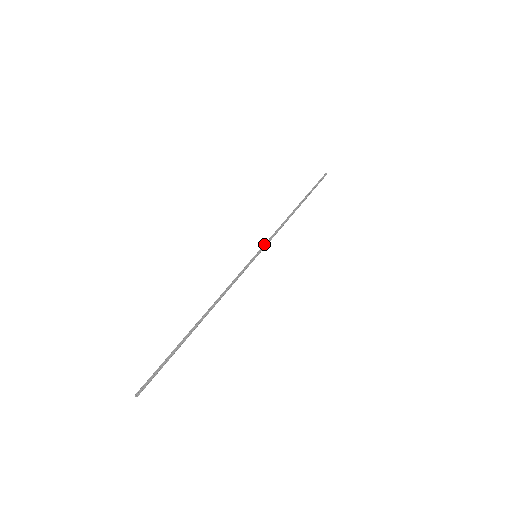
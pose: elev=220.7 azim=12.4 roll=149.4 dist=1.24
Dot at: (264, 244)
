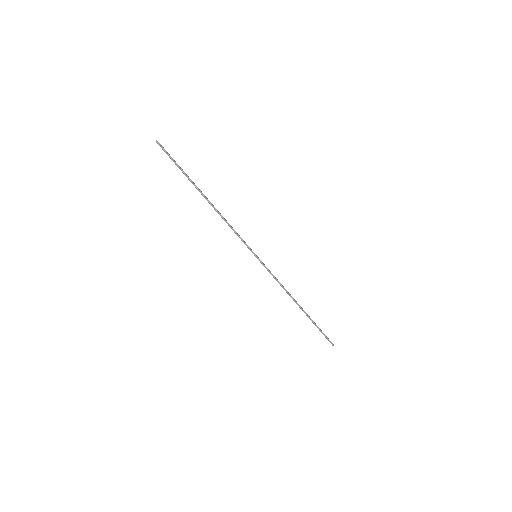
Dot at: occluded
